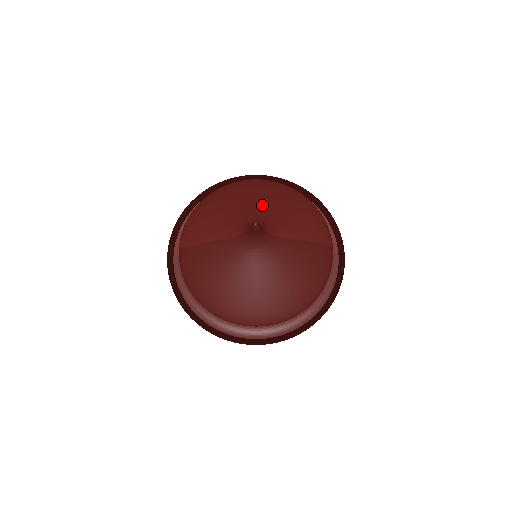
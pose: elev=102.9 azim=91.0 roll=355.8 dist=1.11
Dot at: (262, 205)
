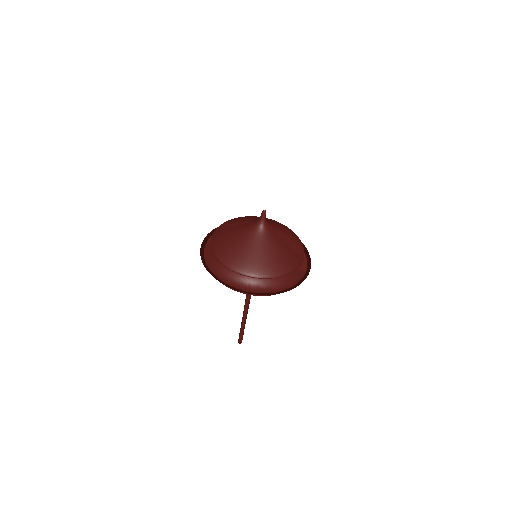
Dot at: (271, 221)
